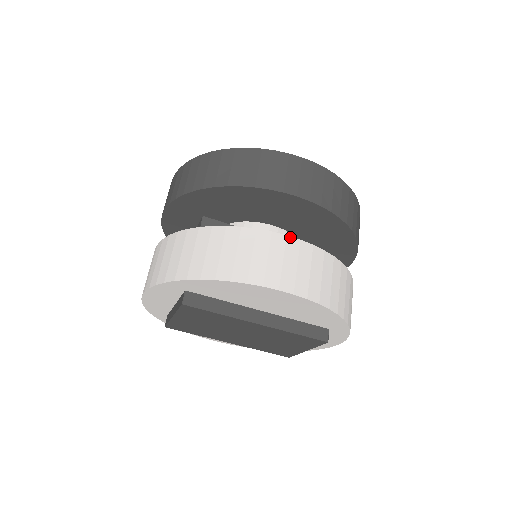
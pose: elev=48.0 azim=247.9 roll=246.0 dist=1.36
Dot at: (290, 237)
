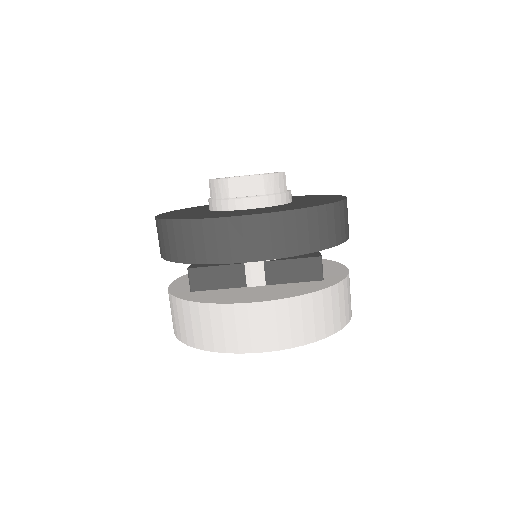
Dot at: (250, 303)
